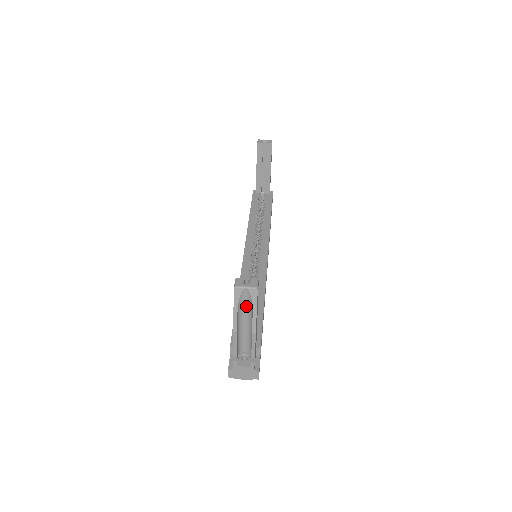
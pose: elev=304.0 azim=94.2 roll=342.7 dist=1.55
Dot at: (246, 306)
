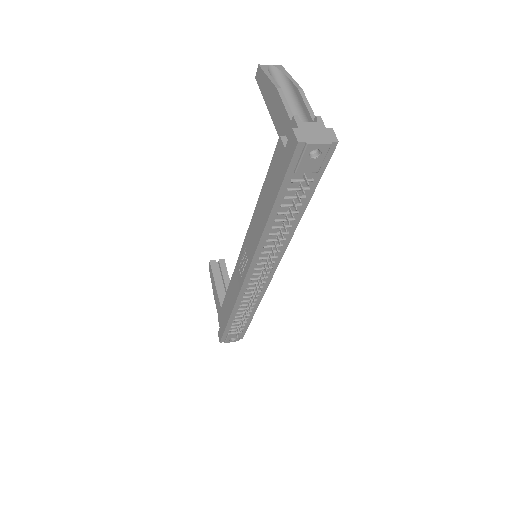
Dot at: (278, 82)
